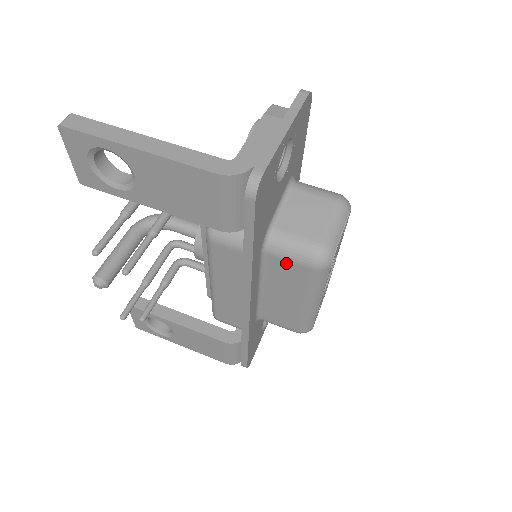
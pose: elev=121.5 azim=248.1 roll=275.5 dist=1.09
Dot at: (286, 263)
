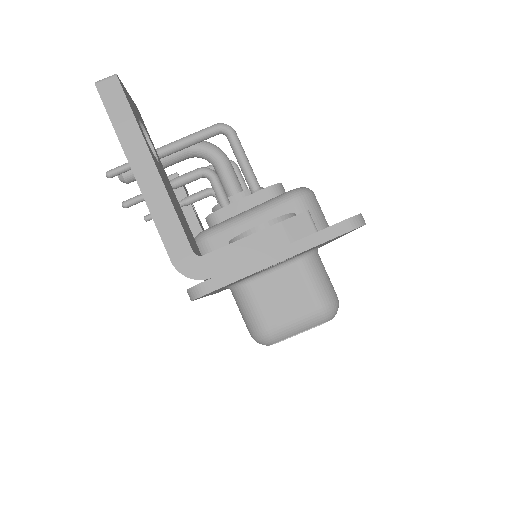
Dot at: (239, 310)
